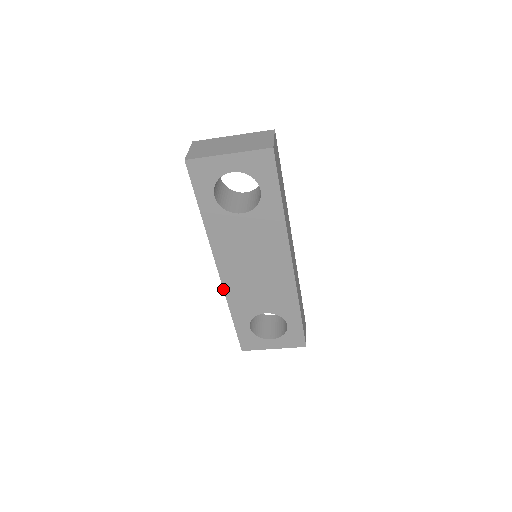
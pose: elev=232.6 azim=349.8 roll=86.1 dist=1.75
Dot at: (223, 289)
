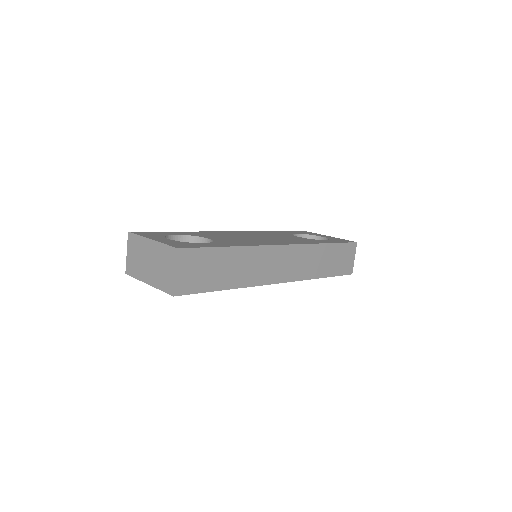
Dot at: occluded
